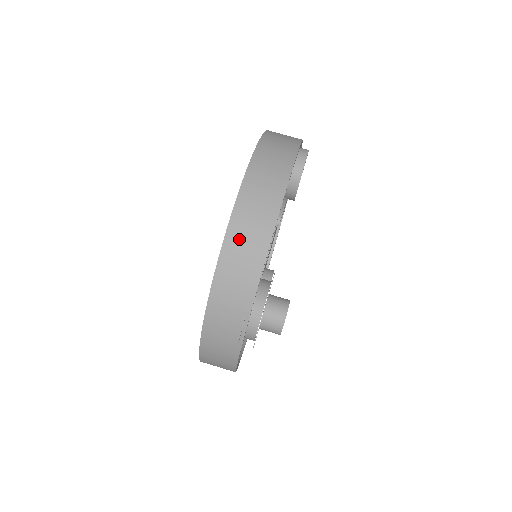
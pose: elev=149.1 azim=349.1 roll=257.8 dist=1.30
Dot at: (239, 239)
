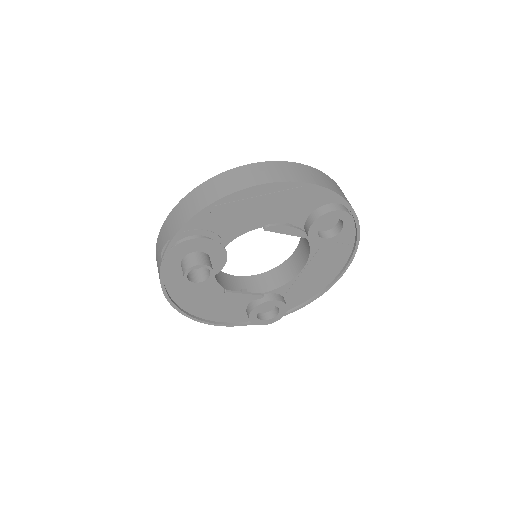
Dot at: (205, 190)
